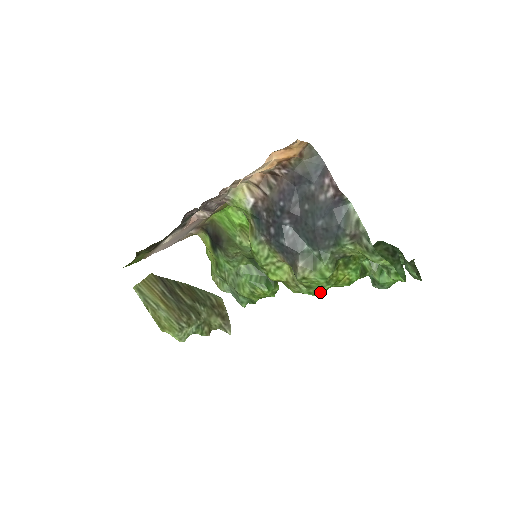
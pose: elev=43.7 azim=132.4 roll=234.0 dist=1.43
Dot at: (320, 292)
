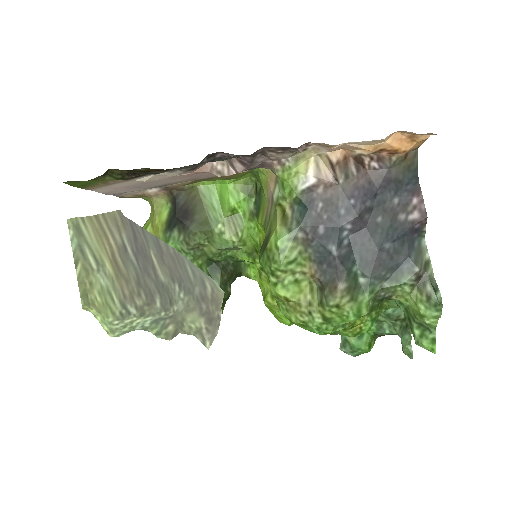
Dot at: (330, 332)
